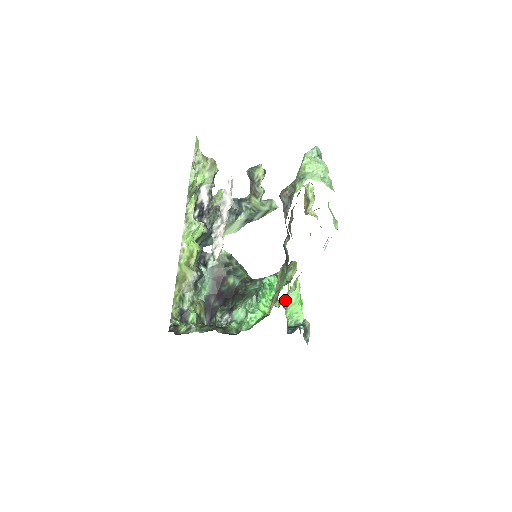
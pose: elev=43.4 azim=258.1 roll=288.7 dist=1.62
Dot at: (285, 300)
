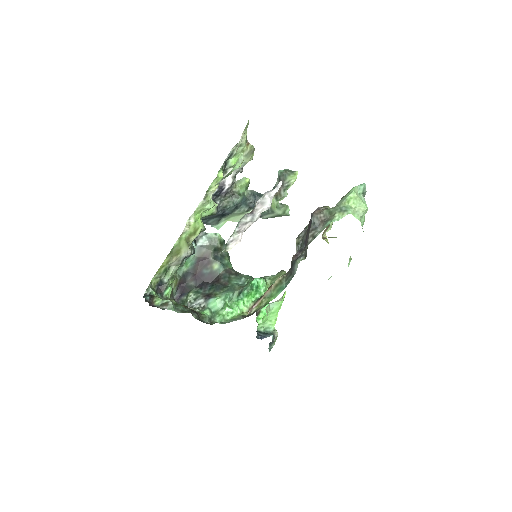
Dot at: (268, 307)
